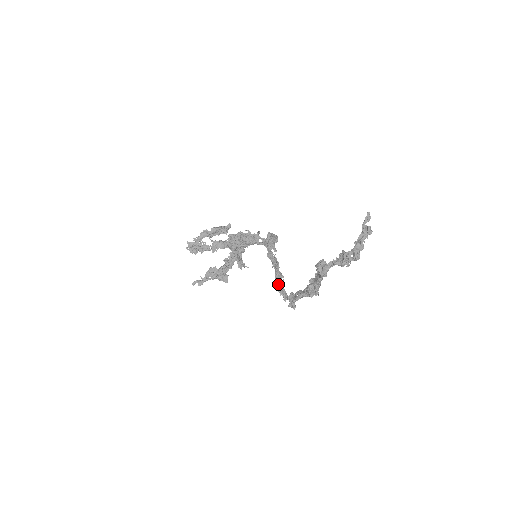
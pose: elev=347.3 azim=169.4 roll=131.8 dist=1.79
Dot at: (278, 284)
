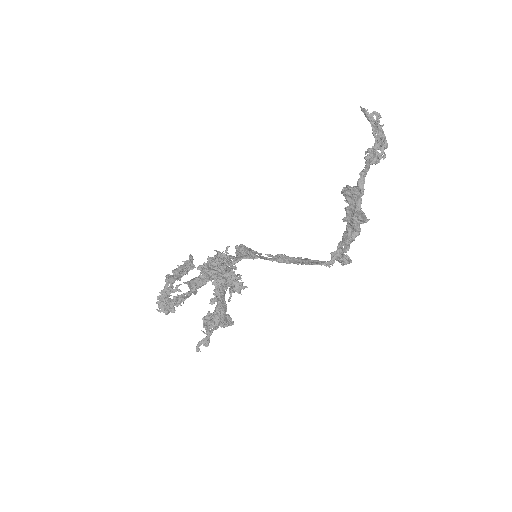
Dot at: (306, 263)
